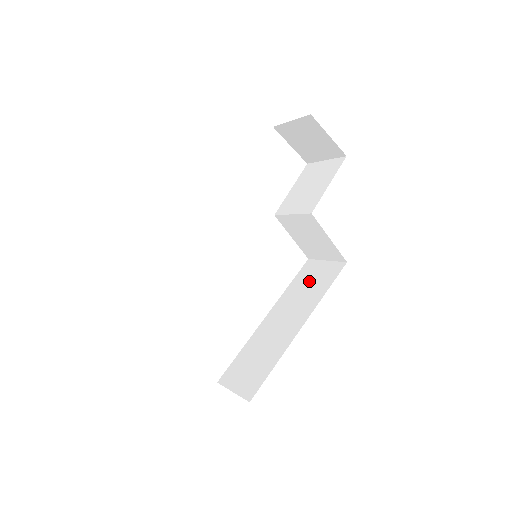
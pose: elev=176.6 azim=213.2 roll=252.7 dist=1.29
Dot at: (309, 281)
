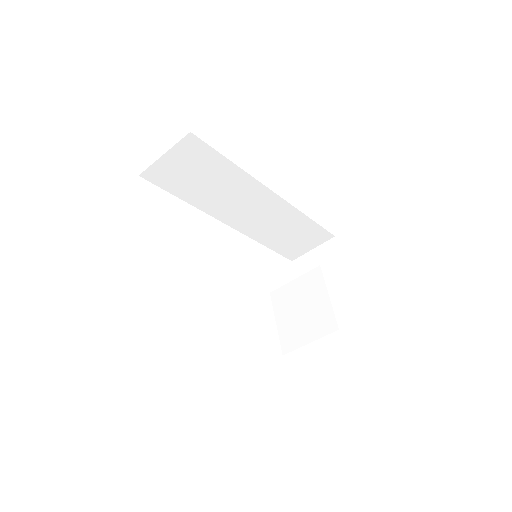
Dot at: occluded
